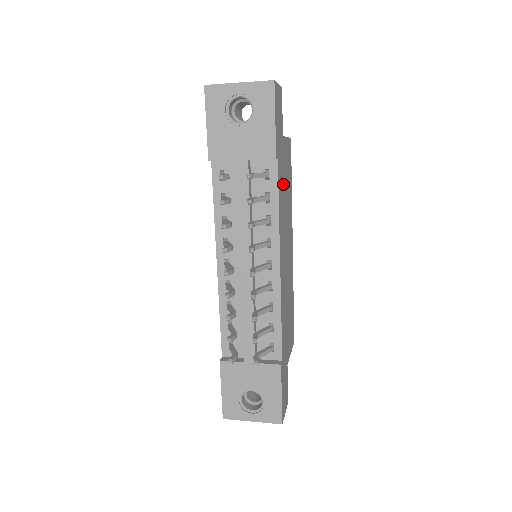
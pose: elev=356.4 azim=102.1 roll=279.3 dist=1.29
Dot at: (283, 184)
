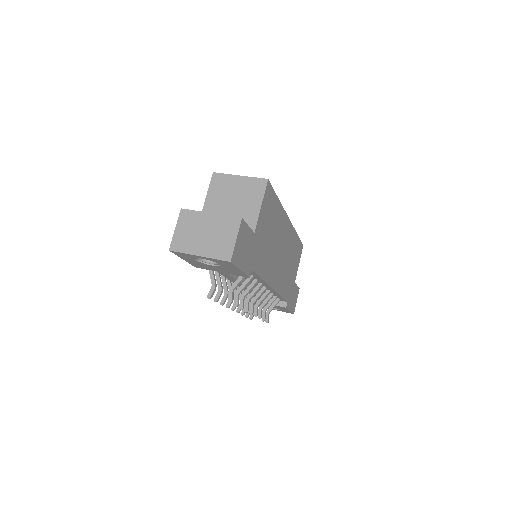
Dot at: (264, 248)
